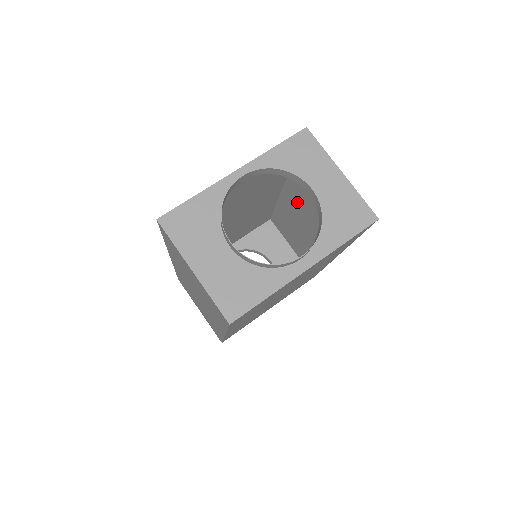
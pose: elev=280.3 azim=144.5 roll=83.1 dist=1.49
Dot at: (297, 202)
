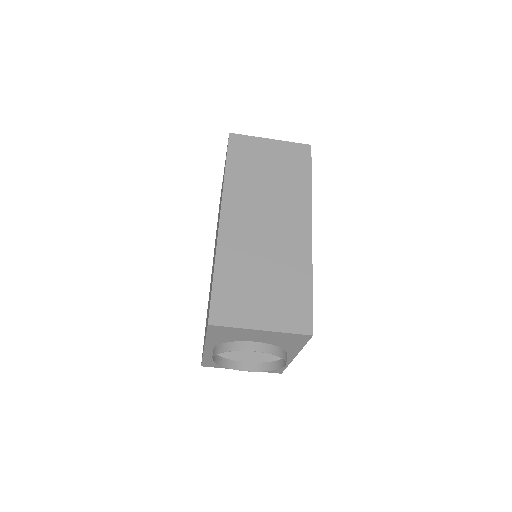
Dot at: (244, 219)
